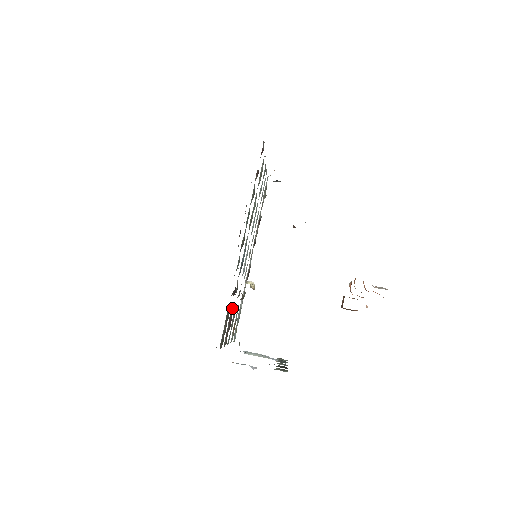
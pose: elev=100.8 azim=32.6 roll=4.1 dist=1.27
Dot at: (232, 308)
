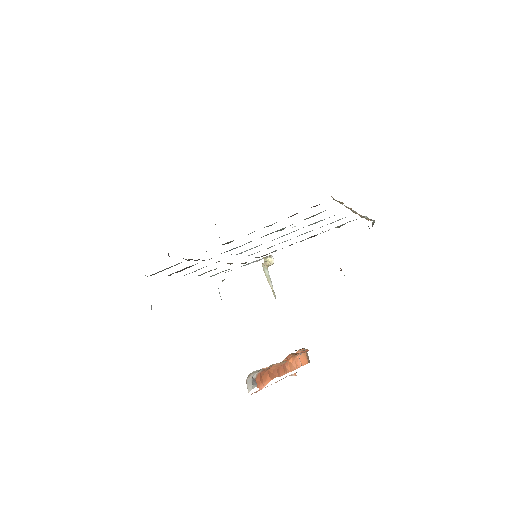
Dot at: occluded
